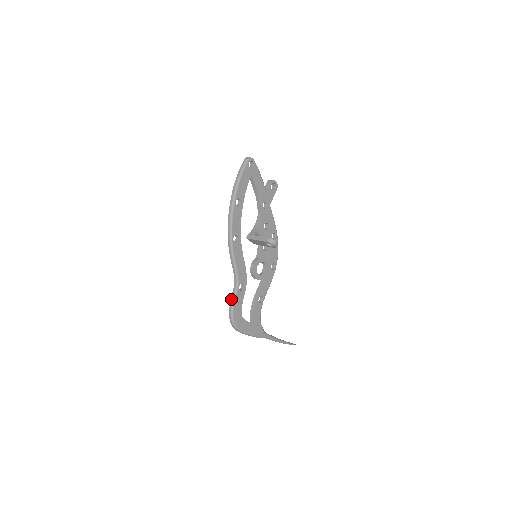
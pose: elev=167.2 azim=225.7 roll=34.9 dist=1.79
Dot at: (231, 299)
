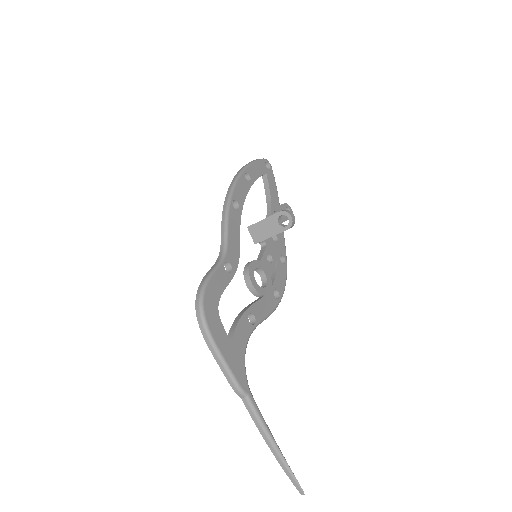
Dot at: (207, 272)
